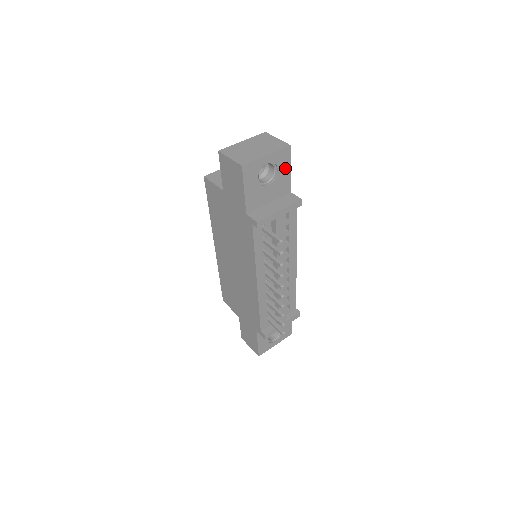
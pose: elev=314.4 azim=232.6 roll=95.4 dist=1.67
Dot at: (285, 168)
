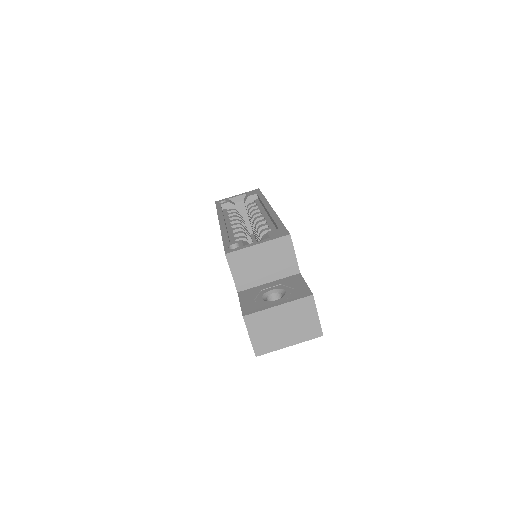
Dot at: occluded
